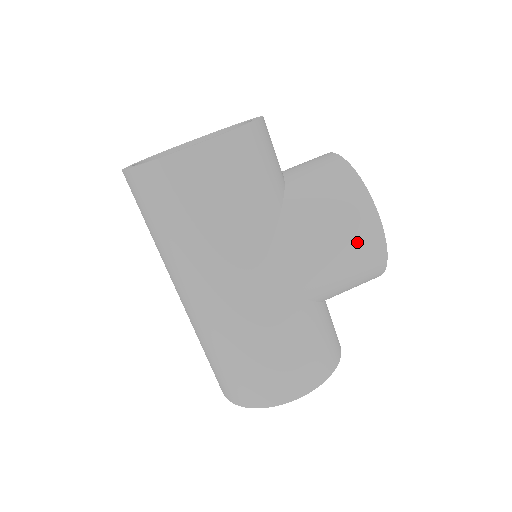
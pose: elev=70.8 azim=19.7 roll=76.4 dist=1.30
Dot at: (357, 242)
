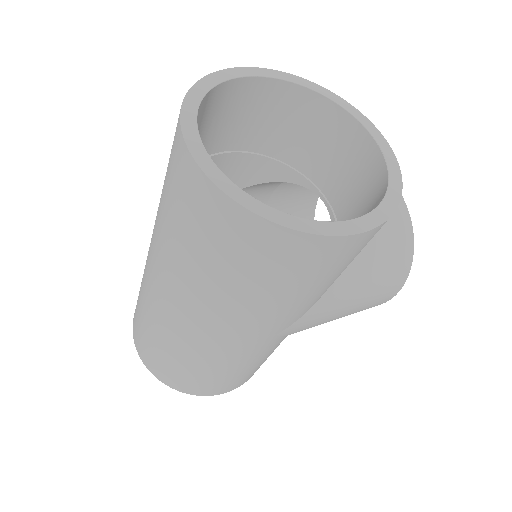
Dot at: (370, 305)
